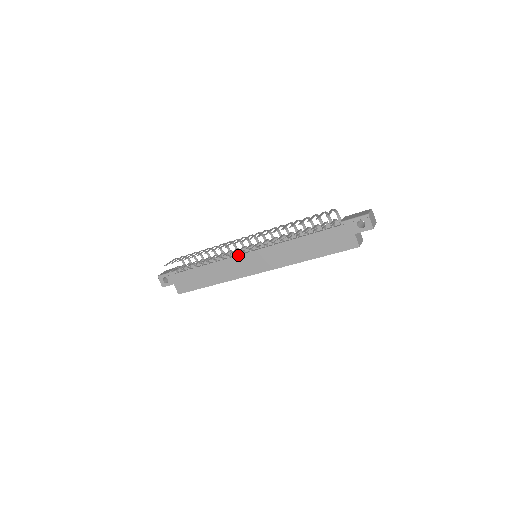
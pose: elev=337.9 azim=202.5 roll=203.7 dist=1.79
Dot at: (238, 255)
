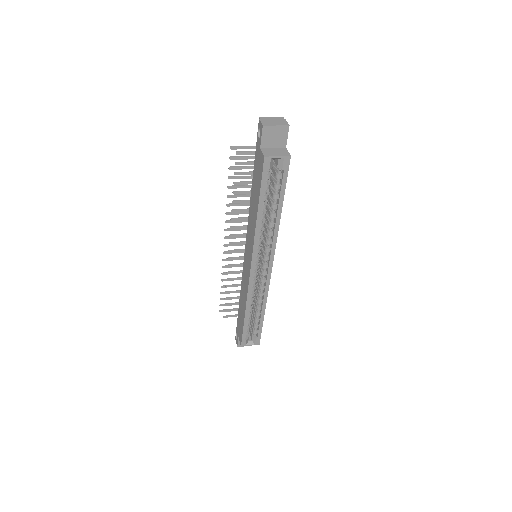
Dot at: (243, 263)
